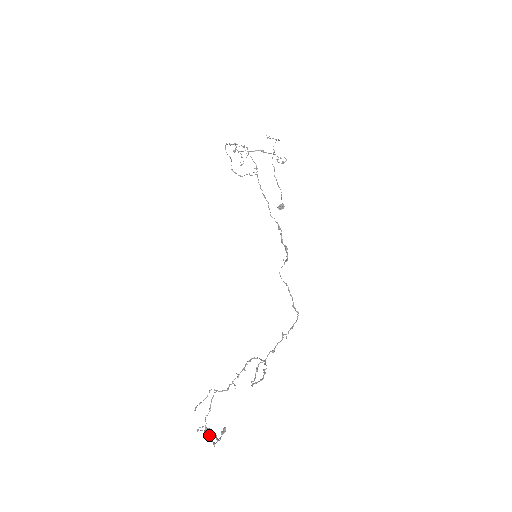
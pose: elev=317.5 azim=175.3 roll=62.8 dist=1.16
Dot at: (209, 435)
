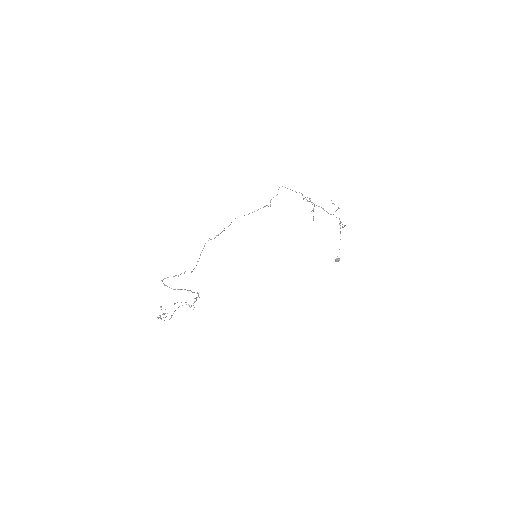
Dot at: (169, 319)
